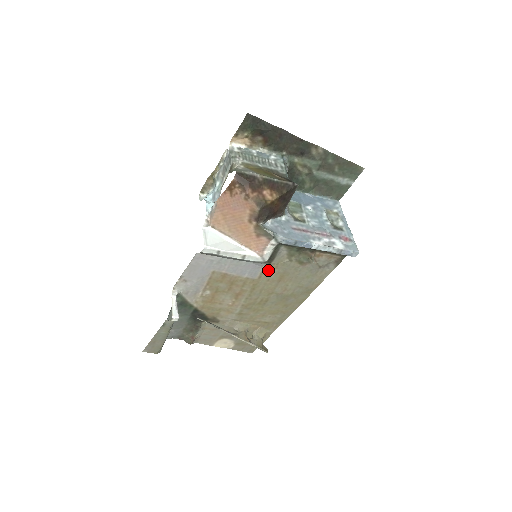
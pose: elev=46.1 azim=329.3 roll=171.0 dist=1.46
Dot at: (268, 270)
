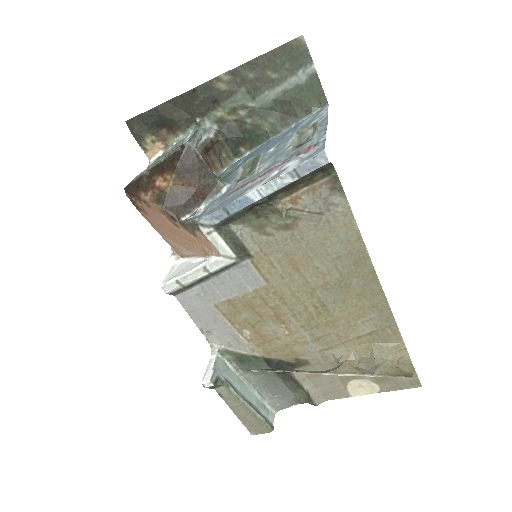
Dot at: (263, 265)
